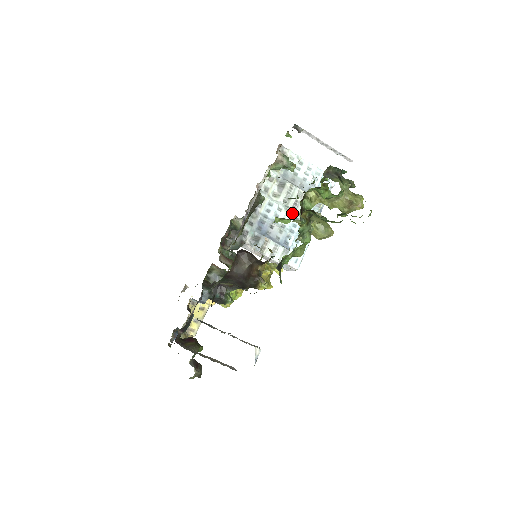
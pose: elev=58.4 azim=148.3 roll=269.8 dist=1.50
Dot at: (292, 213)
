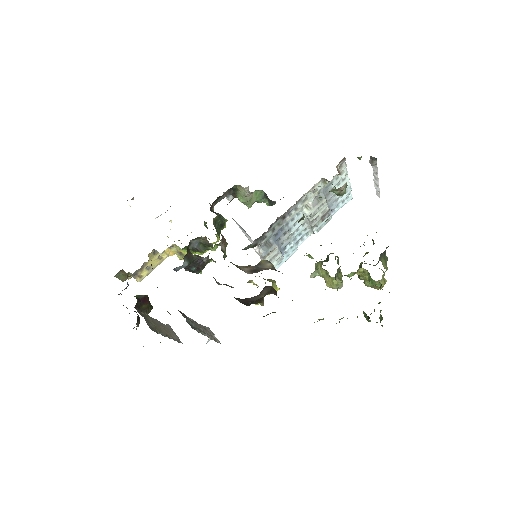
Dot at: (306, 224)
